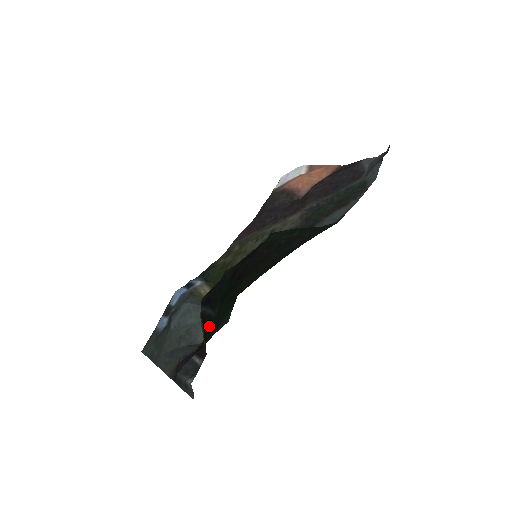
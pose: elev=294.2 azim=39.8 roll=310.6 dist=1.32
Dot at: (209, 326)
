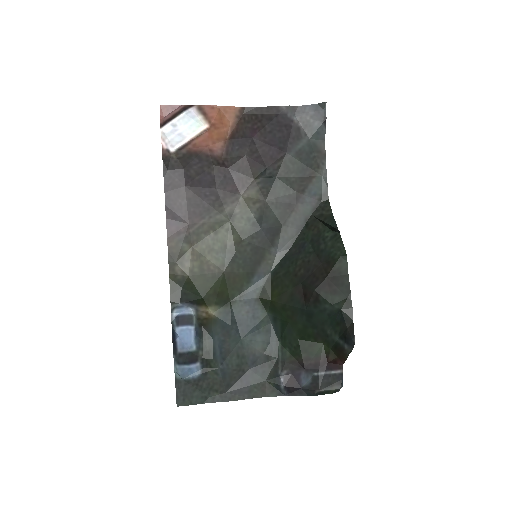
Dot at: (333, 348)
